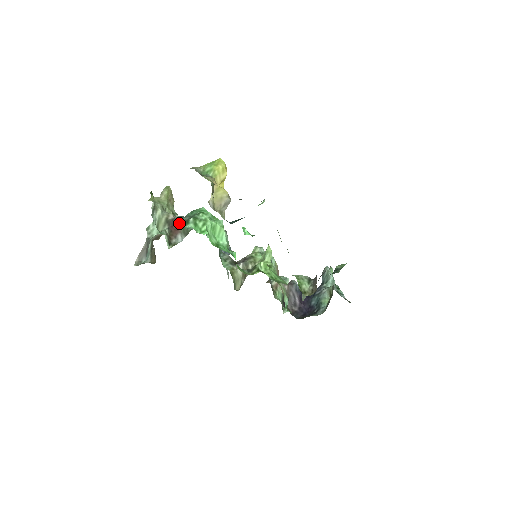
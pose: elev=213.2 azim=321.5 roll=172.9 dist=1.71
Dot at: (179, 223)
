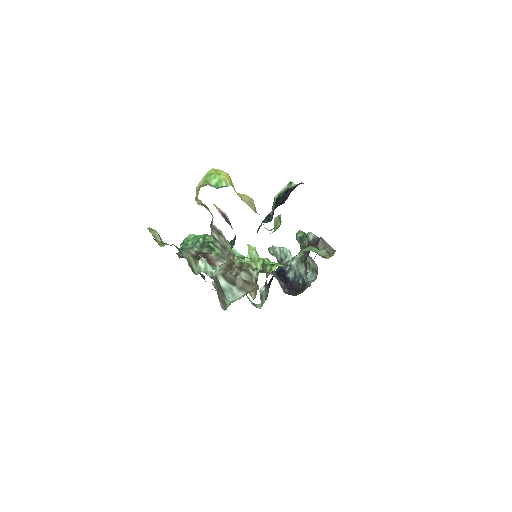
Dot at: (204, 254)
